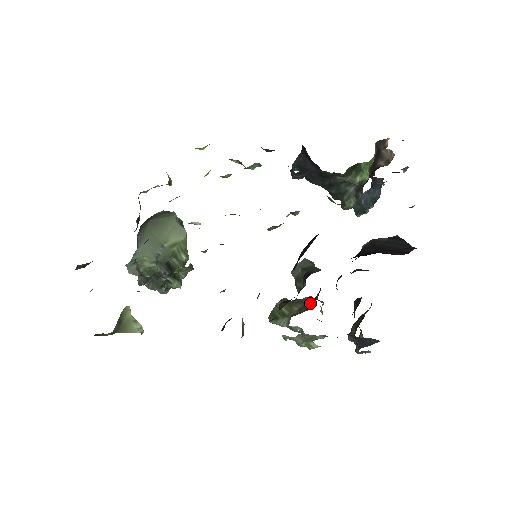
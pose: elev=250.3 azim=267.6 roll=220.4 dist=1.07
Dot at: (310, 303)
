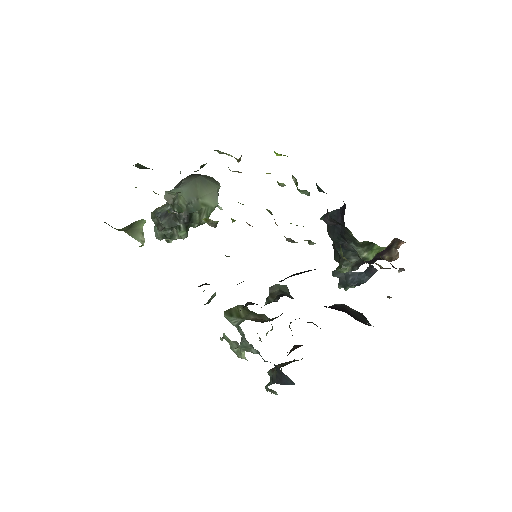
Dot at: (266, 320)
